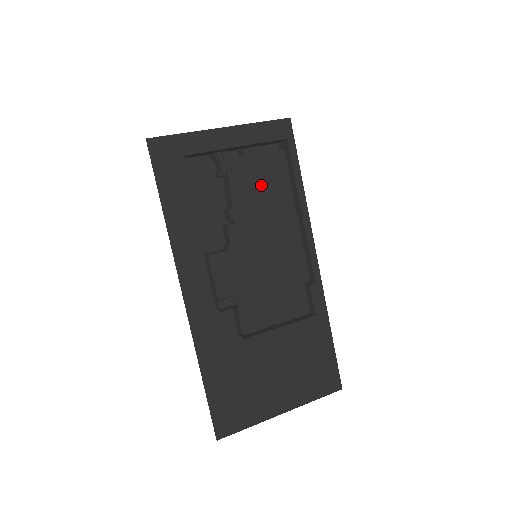
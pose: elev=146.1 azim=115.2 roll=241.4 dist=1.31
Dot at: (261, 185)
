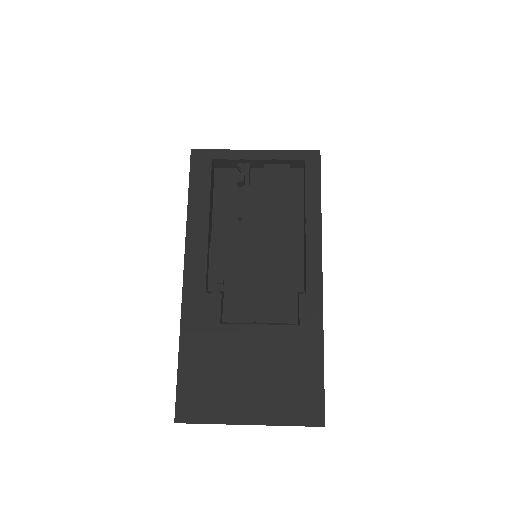
Dot at: (273, 195)
